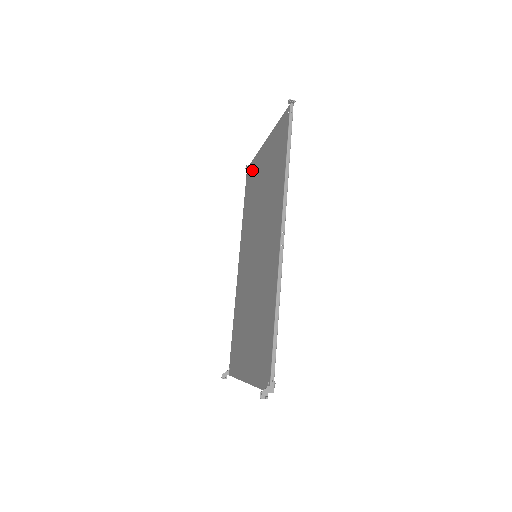
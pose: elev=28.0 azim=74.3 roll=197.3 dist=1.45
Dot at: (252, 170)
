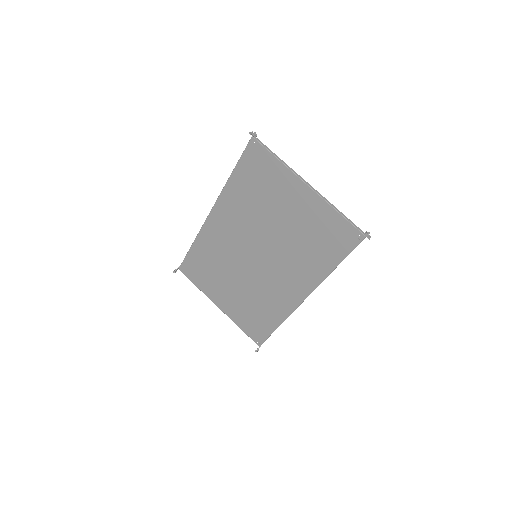
Dot at: (267, 166)
